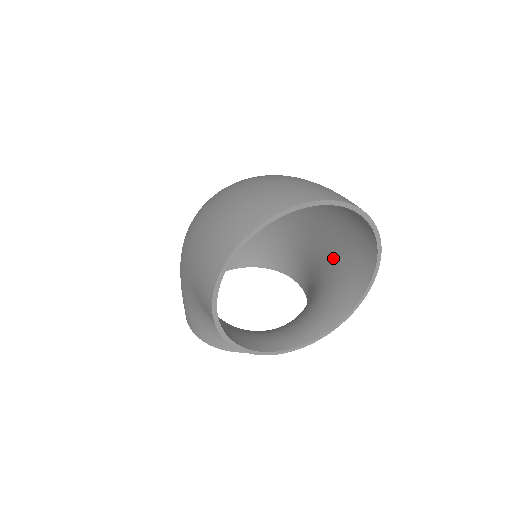
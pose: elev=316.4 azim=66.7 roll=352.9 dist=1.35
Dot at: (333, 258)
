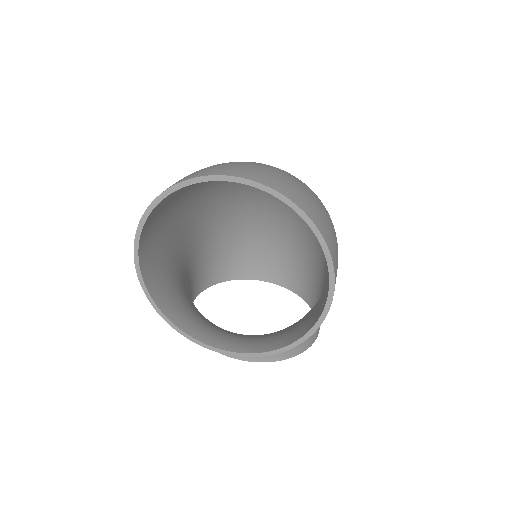
Dot at: (322, 294)
